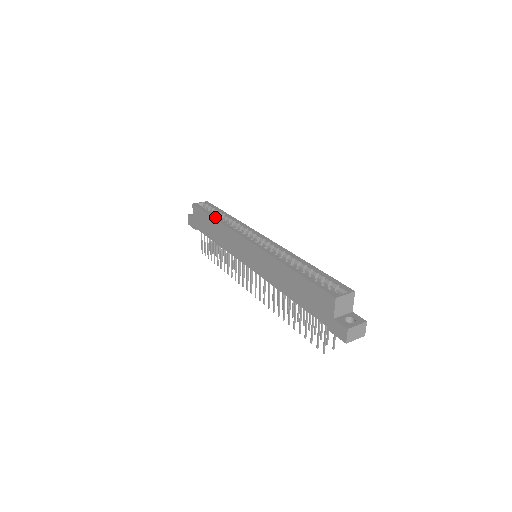
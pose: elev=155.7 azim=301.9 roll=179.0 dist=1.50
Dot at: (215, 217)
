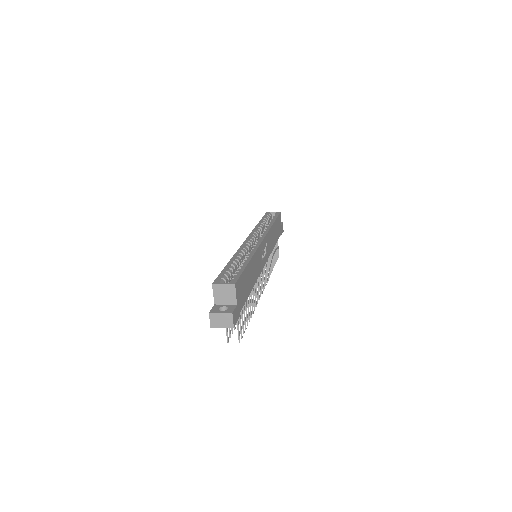
Dot at: (260, 222)
